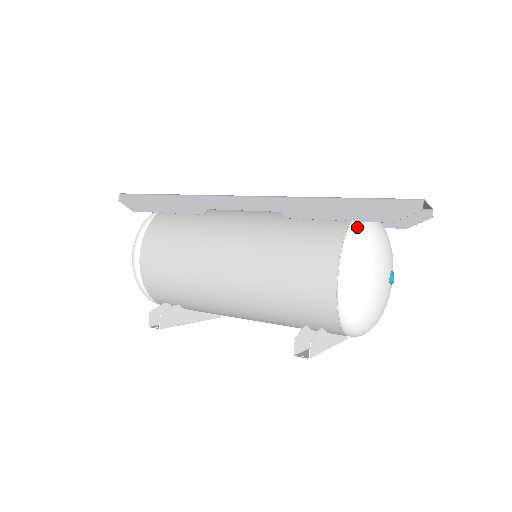
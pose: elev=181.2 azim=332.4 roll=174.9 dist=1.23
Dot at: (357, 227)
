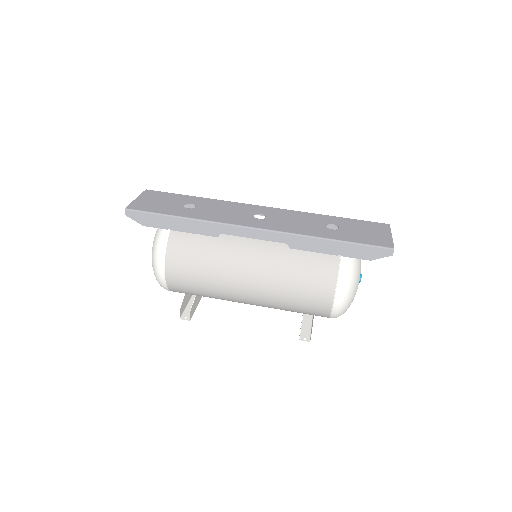
Dot at: (346, 263)
